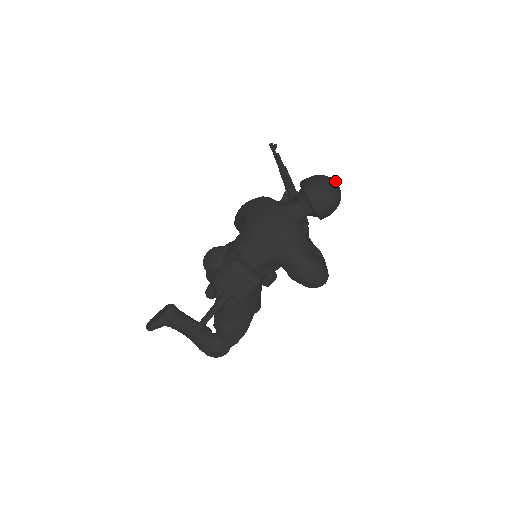
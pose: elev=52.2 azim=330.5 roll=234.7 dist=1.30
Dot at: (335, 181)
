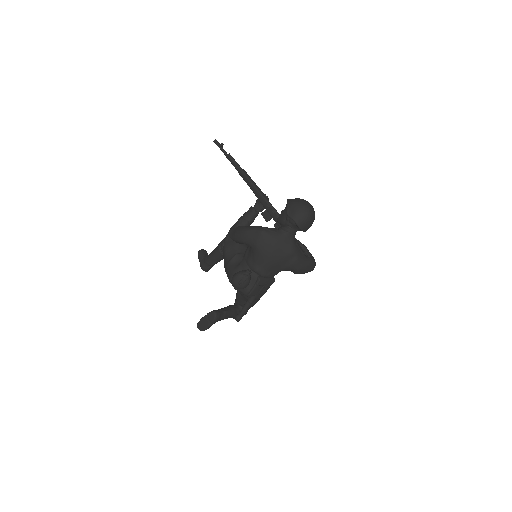
Dot at: (310, 205)
